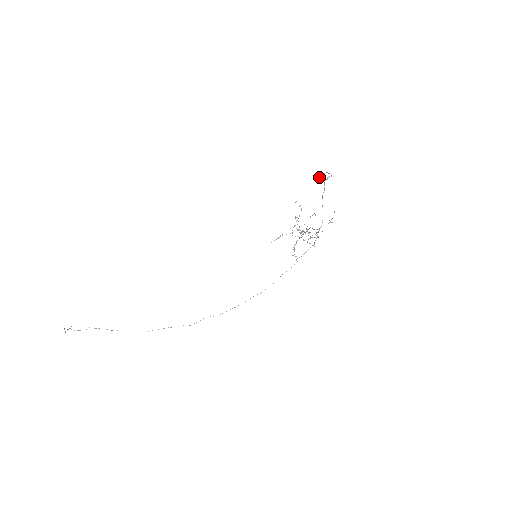
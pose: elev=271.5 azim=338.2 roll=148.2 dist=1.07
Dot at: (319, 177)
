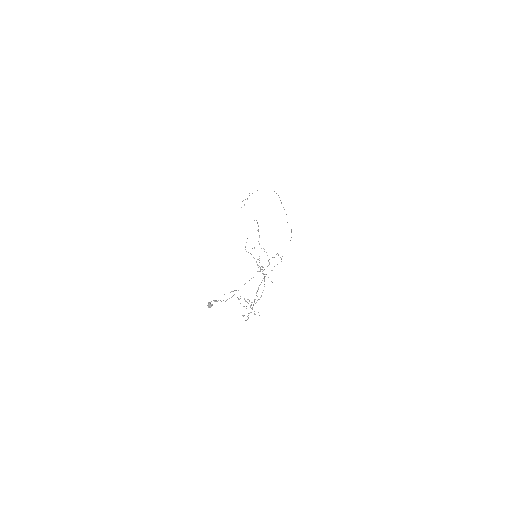
Dot at: occluded
